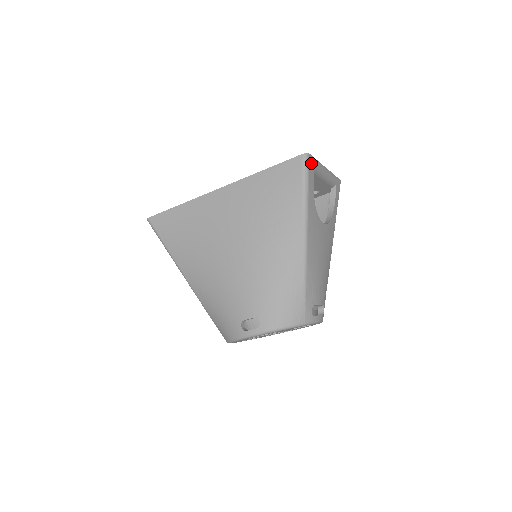
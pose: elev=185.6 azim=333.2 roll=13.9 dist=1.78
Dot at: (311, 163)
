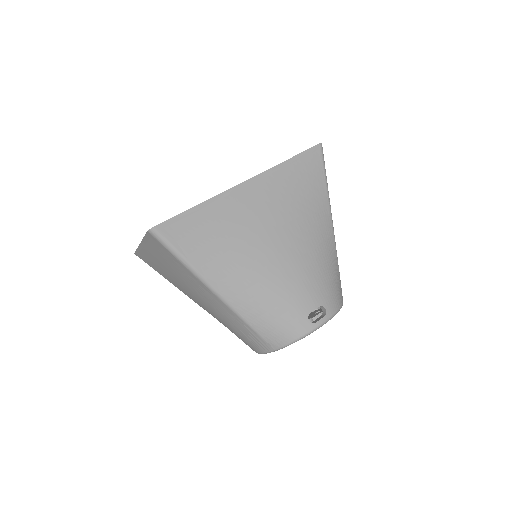
Dot at: occluded
